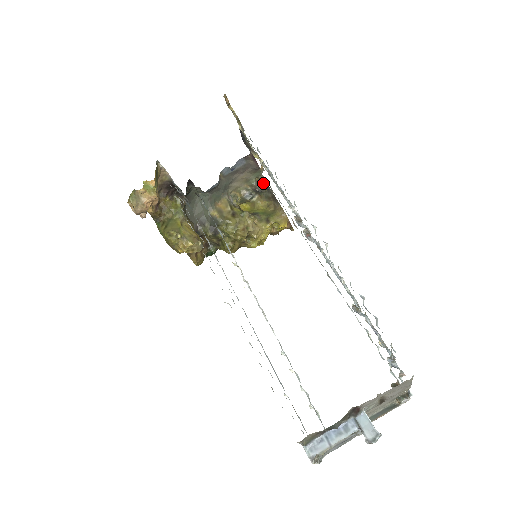
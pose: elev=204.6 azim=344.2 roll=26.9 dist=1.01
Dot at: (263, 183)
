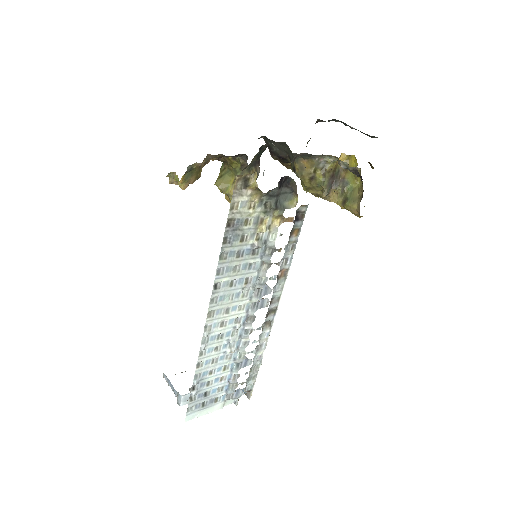
Dot at: (359, 174)
